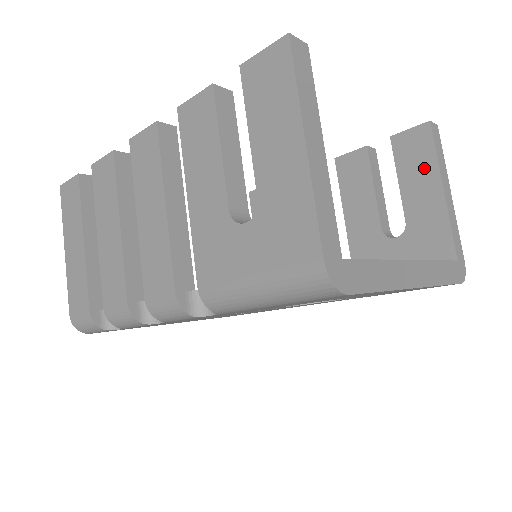
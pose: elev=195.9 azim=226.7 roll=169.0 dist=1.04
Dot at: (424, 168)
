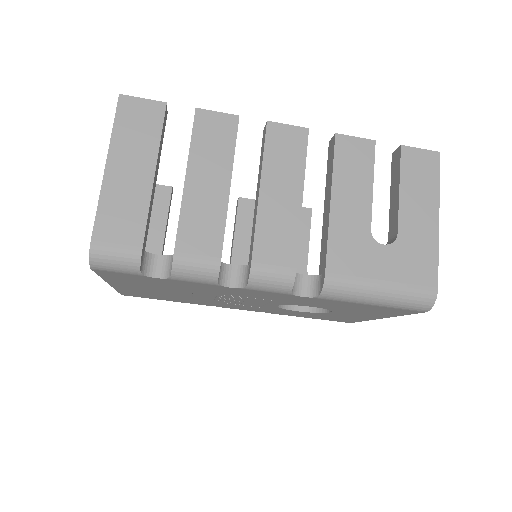
Dot at: occluded
